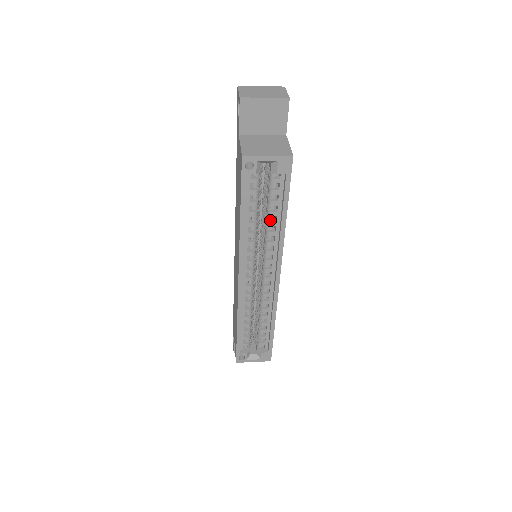
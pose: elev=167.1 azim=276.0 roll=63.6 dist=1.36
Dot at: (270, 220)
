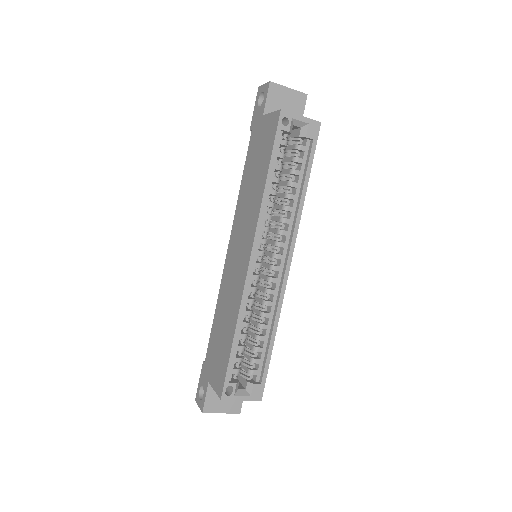
Dot at: occluded
